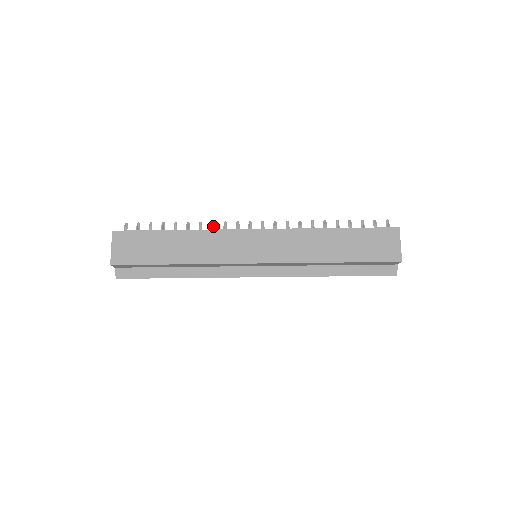
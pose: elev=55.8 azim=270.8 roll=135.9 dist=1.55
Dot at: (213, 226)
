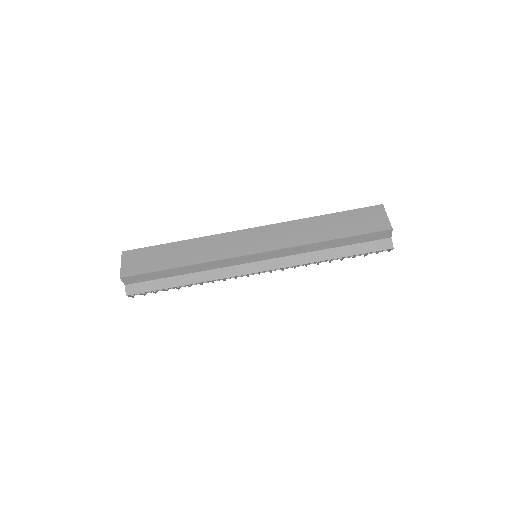
Dot at: occluded
